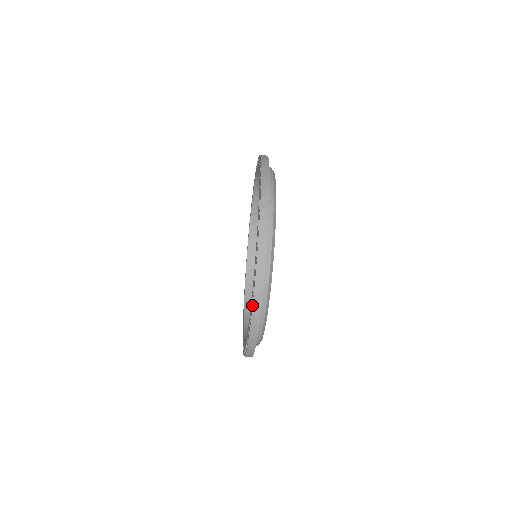
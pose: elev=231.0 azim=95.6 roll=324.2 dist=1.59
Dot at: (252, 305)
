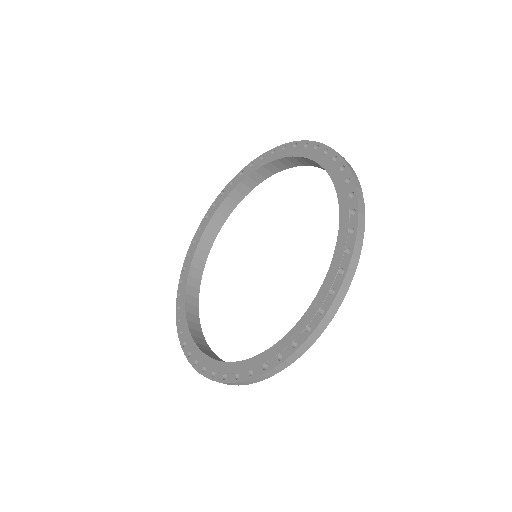
Dot at: (352, 242)
